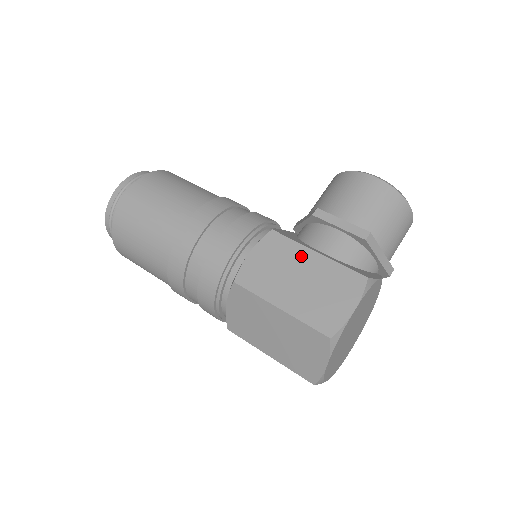
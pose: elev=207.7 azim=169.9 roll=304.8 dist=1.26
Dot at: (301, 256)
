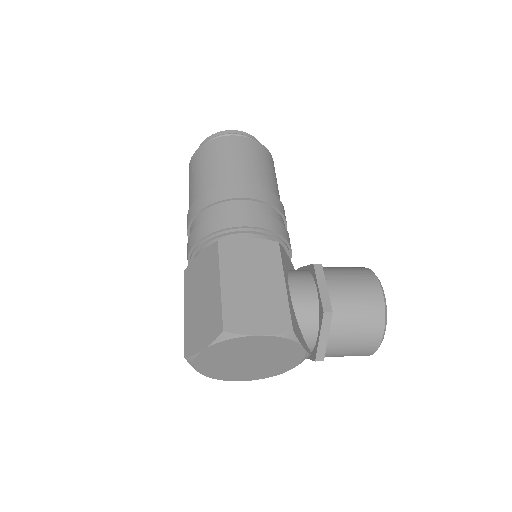
Dot at: (273, 273)
